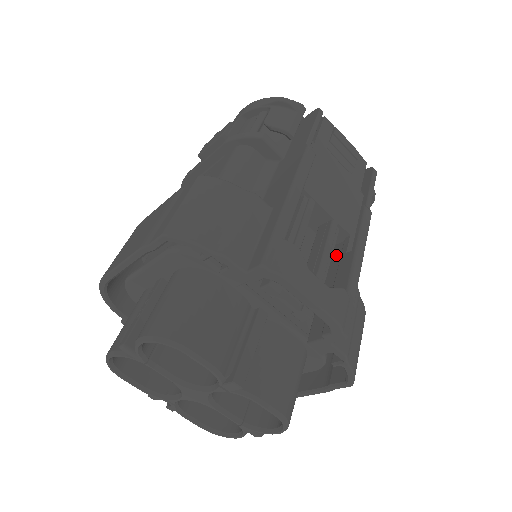
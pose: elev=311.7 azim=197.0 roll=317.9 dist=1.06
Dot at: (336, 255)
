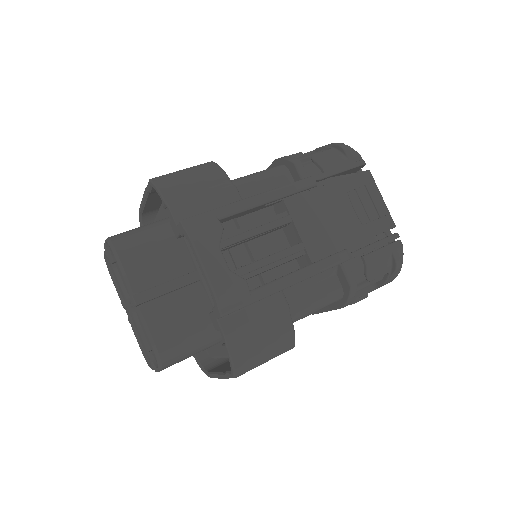
Dot at: occluded
